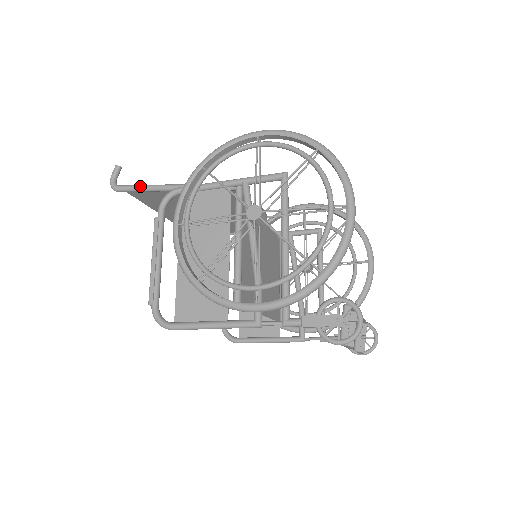
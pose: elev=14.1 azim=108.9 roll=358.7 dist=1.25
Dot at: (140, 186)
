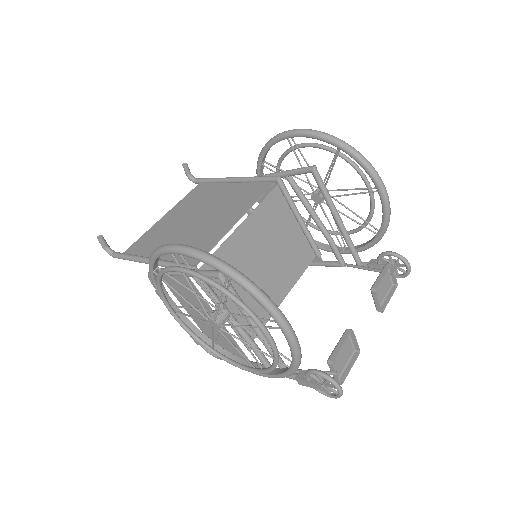
Dot at: (126, 259)
